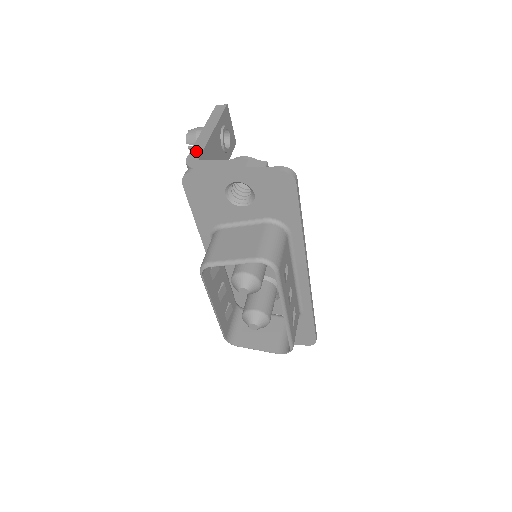
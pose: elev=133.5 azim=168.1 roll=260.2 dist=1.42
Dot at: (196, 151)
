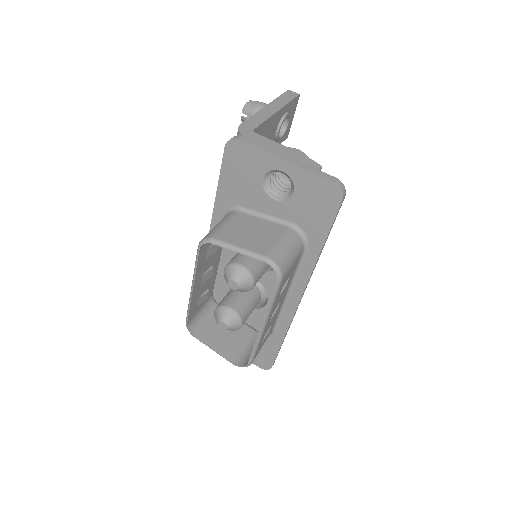
Dot at: (253, 122)
